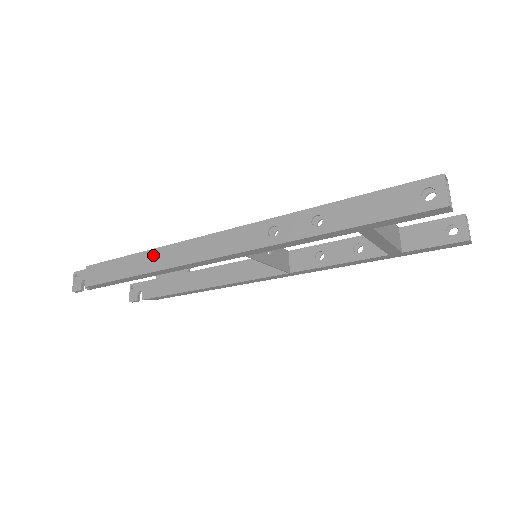
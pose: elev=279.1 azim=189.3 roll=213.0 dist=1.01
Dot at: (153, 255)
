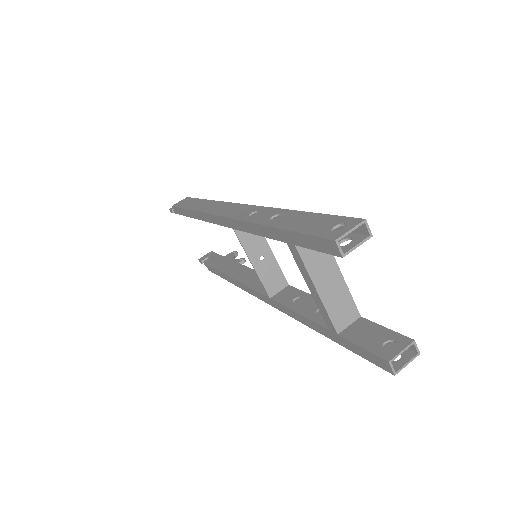
Dot at: (207, 203)
